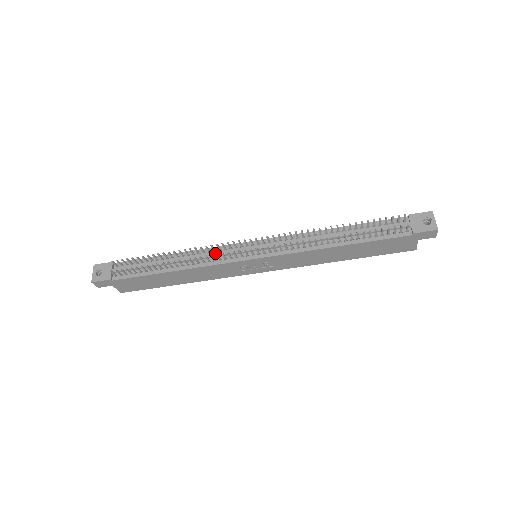
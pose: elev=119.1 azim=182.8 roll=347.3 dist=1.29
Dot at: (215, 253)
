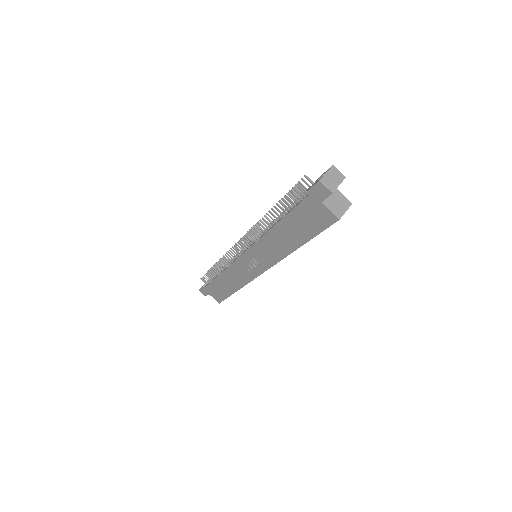
Dot at: occluded
